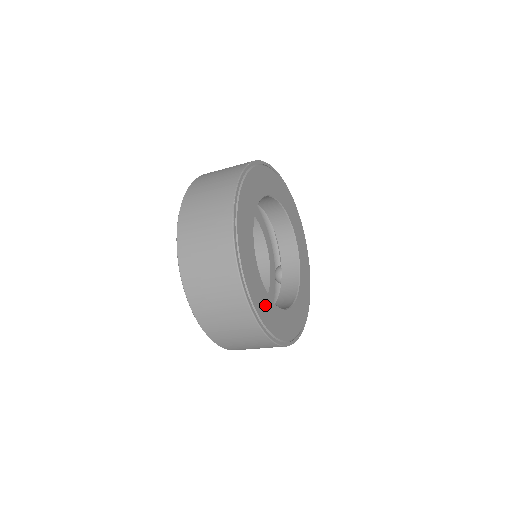
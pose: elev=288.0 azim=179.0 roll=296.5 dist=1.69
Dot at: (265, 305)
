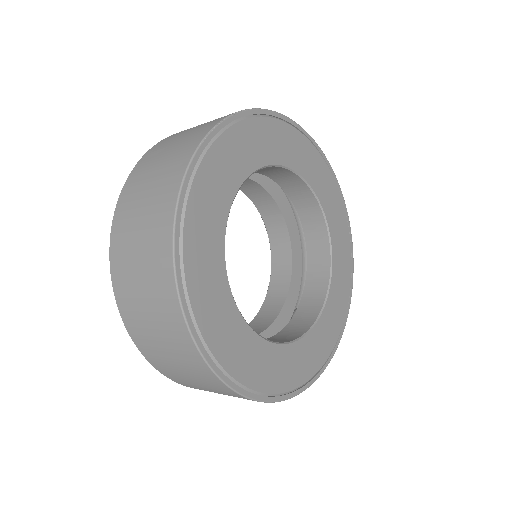
Dot at: (215, 298)
